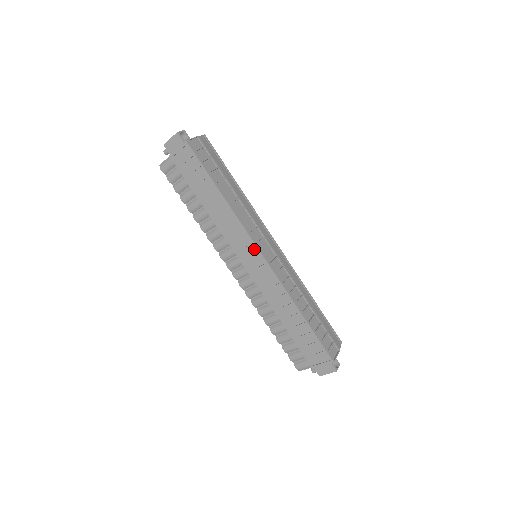
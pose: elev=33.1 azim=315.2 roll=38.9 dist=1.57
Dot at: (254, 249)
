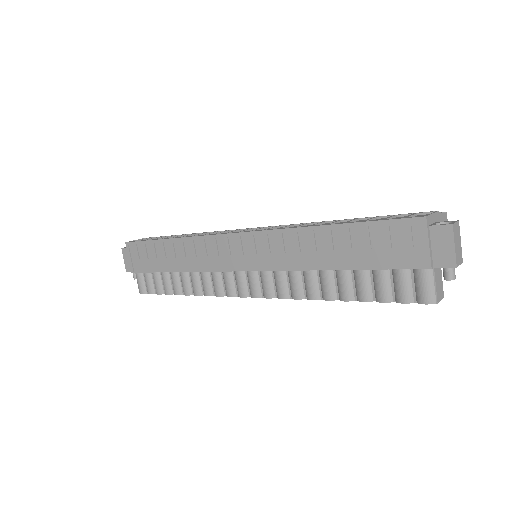
Dot at: (227, 240)
